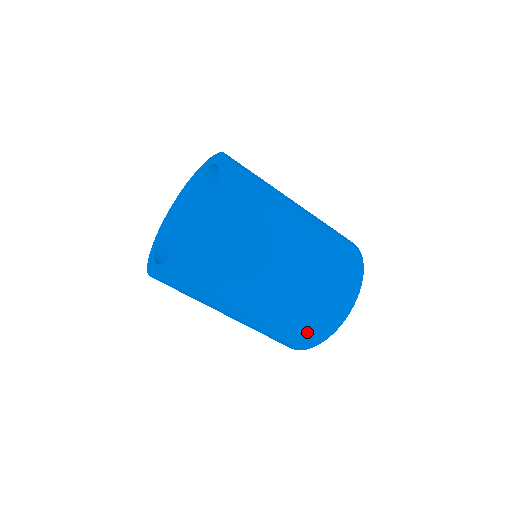
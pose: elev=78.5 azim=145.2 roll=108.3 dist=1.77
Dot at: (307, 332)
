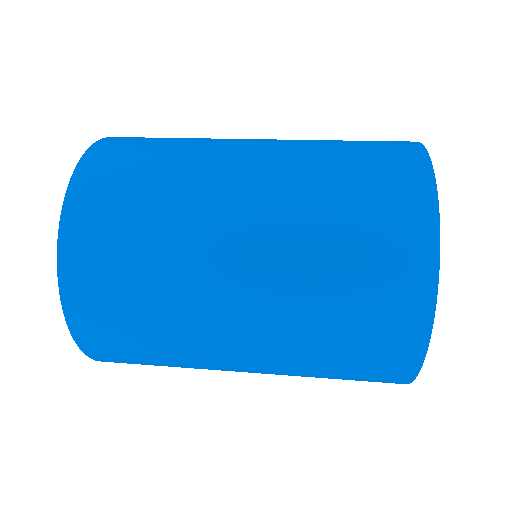
Dot at: (384, 260)
